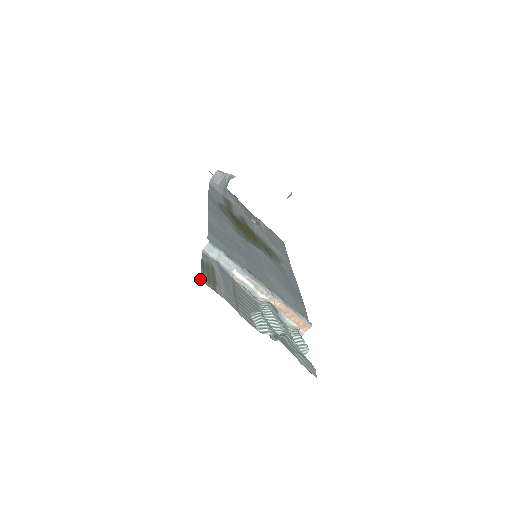
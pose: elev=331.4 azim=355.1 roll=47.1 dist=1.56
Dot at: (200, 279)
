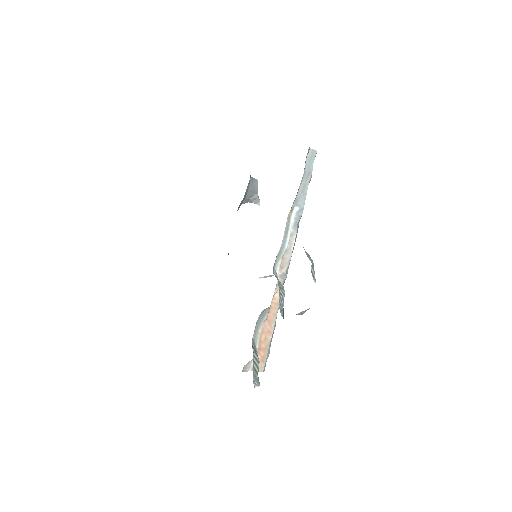
Dot at: occluded
